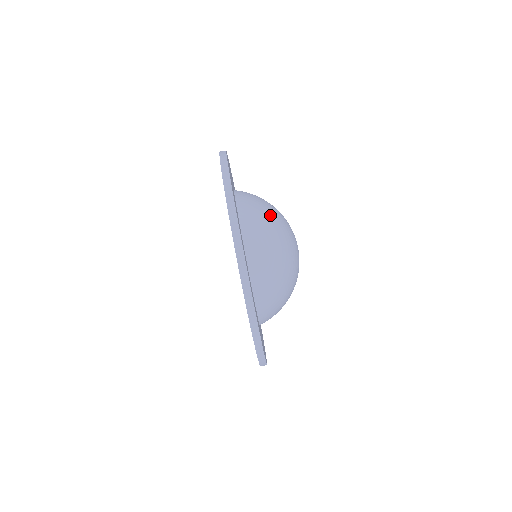
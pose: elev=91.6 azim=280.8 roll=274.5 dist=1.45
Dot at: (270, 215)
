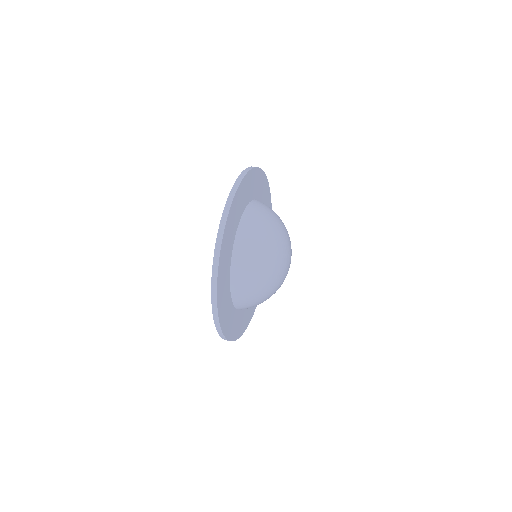
Dot at: occluded
